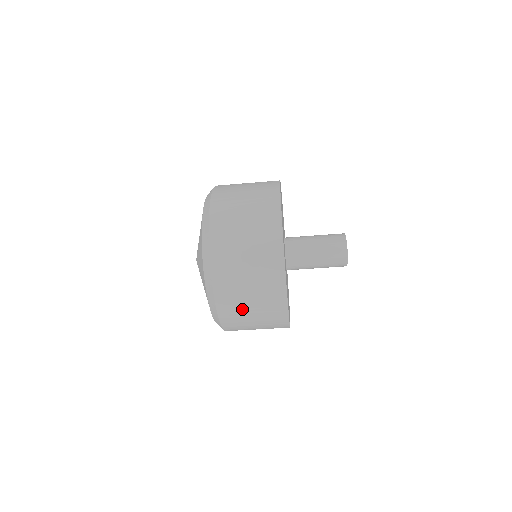
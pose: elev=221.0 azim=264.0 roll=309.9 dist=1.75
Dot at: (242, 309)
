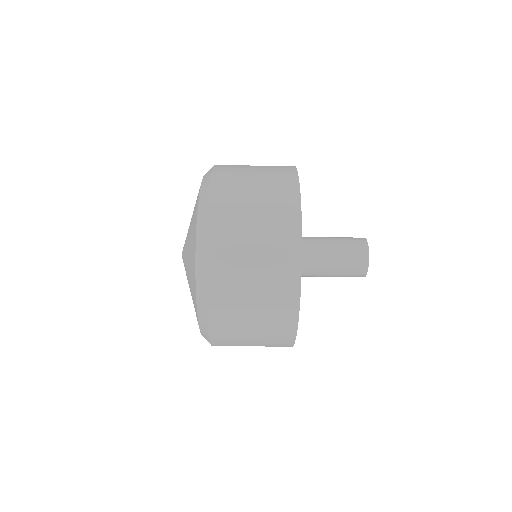
Dot at: (240, 294)
